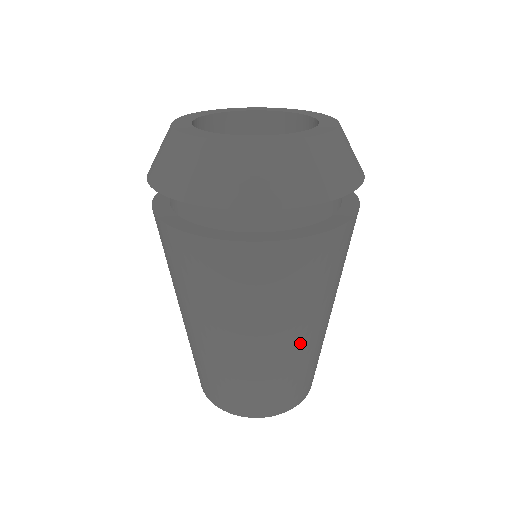
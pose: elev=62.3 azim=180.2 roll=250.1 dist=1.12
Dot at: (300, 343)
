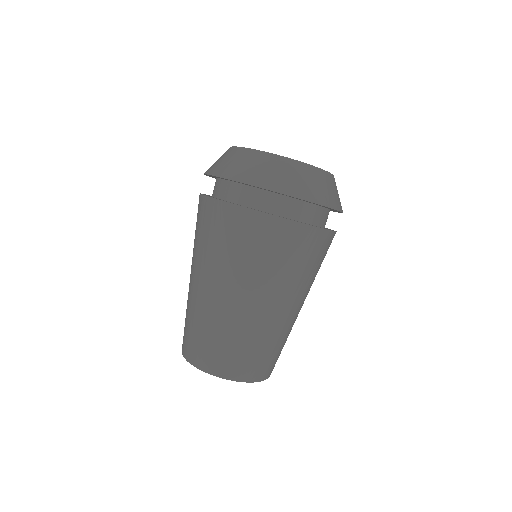
Dot at: occluded
